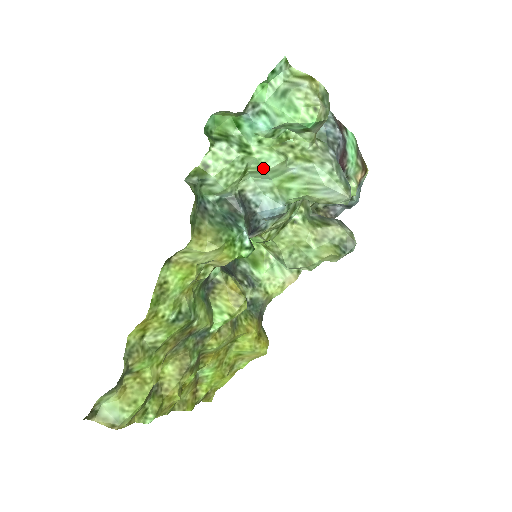
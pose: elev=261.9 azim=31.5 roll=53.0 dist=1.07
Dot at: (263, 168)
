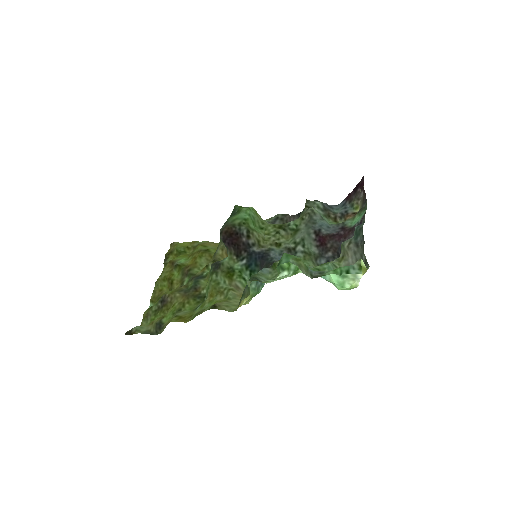
Dot at: occluded
